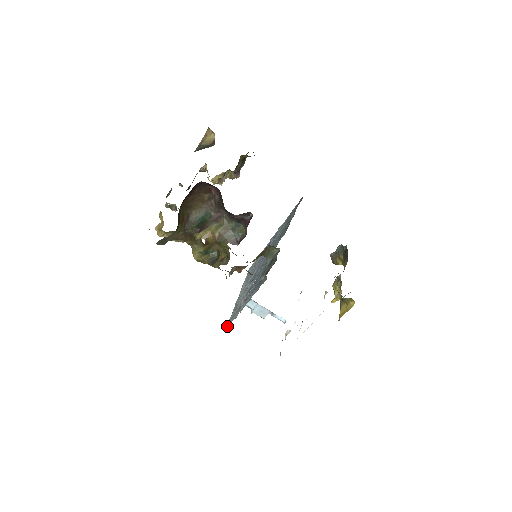
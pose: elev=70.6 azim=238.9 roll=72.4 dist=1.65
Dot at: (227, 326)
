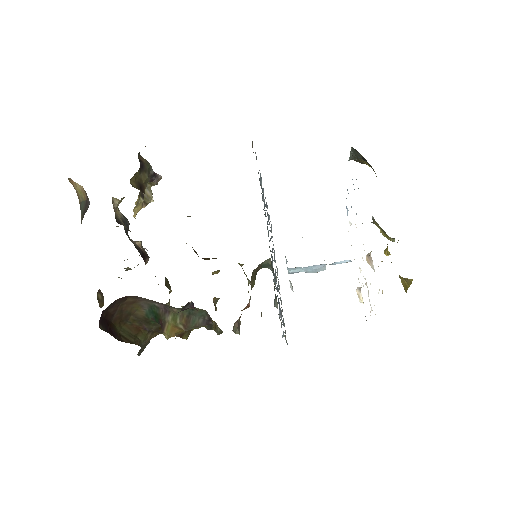
Dot at: (286, 341)
